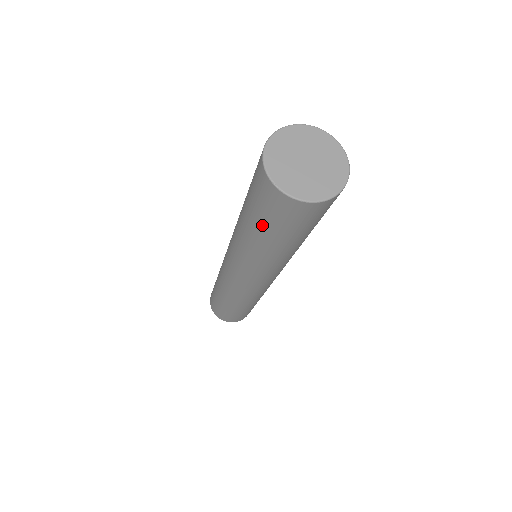
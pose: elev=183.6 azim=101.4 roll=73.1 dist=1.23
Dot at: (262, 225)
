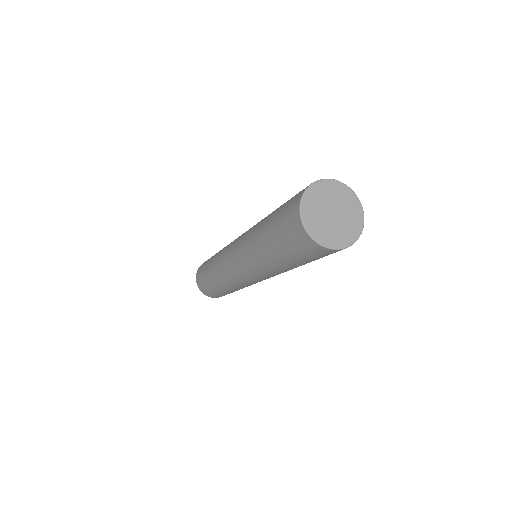
Dot at: (284, 253)
